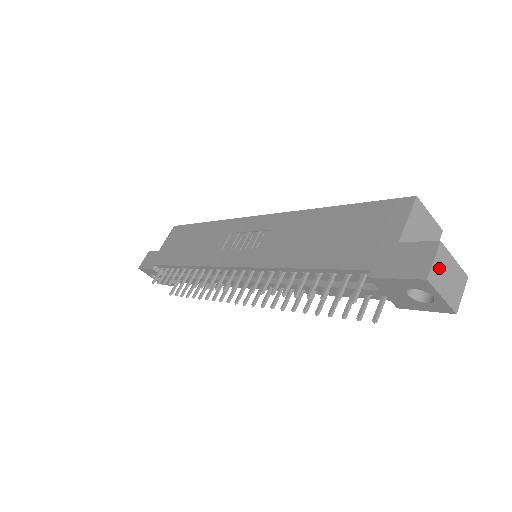
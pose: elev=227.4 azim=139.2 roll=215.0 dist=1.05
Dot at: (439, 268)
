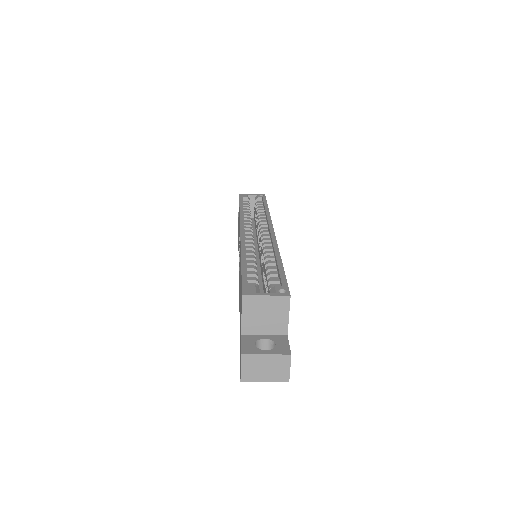
Dot at: (250, 369)
